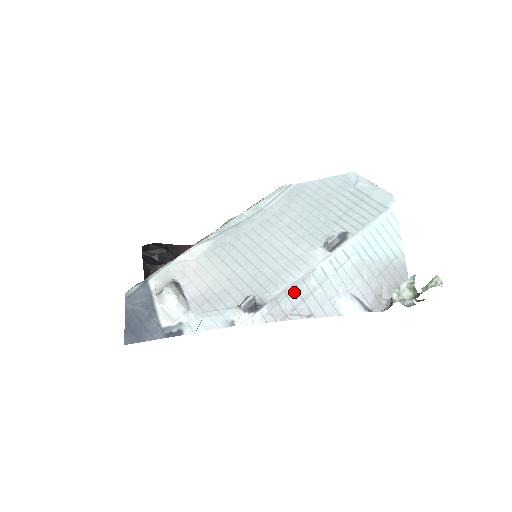
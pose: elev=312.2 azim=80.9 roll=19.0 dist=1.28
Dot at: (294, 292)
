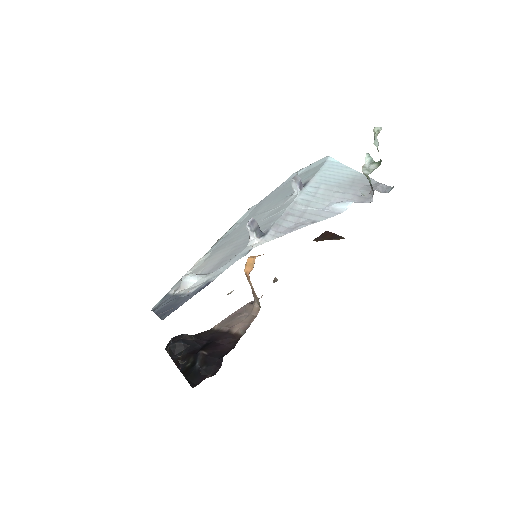
Dot at: (289, 216)
